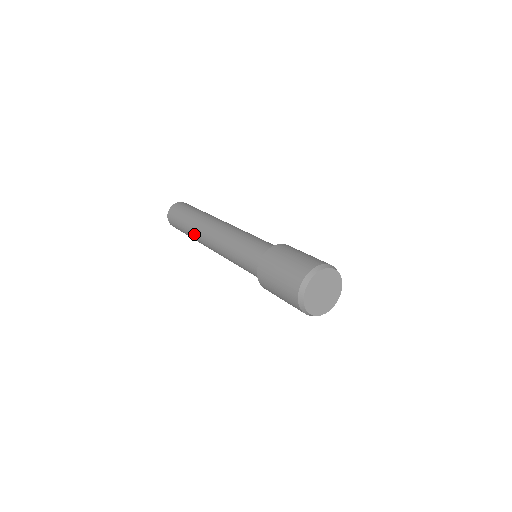
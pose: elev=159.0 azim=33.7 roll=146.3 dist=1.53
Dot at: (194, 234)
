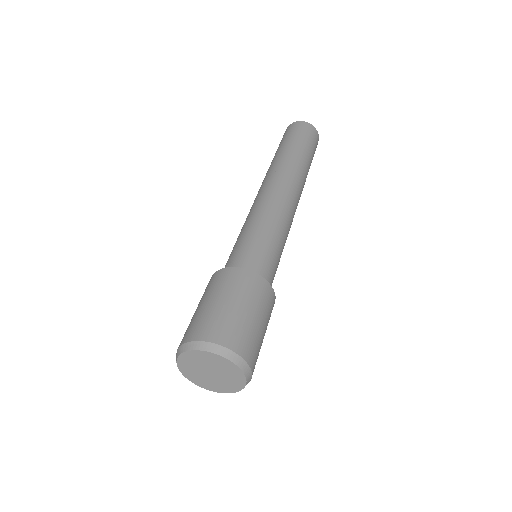
Dot at: occluded
